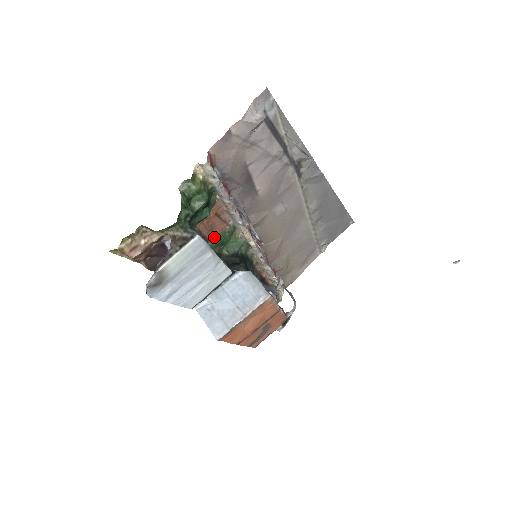
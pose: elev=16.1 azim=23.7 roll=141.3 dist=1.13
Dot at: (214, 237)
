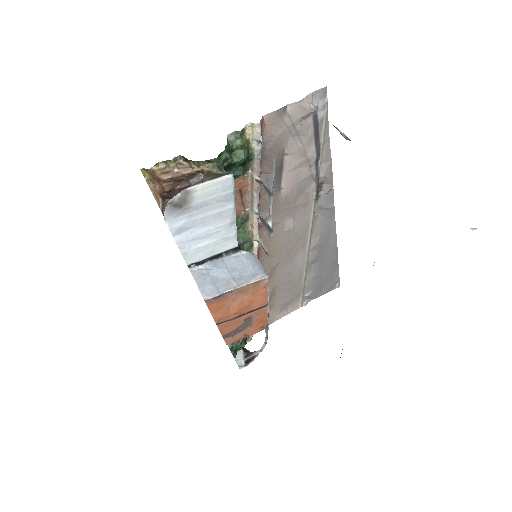
Dot at: occluded
